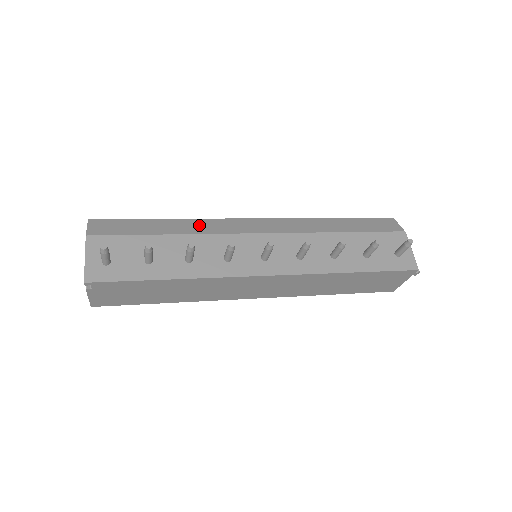
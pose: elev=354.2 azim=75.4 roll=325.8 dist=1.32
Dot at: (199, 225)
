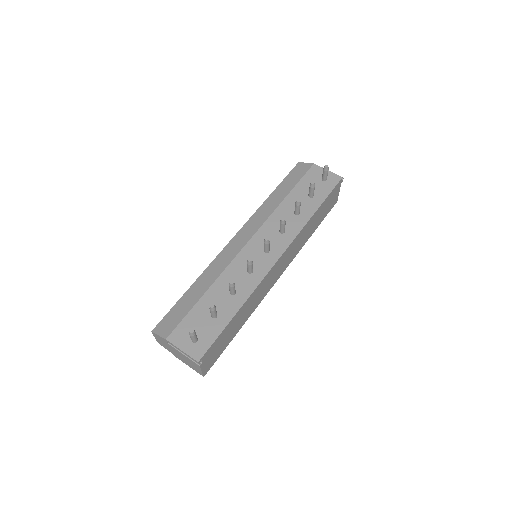
Dot at: (213, 270)
